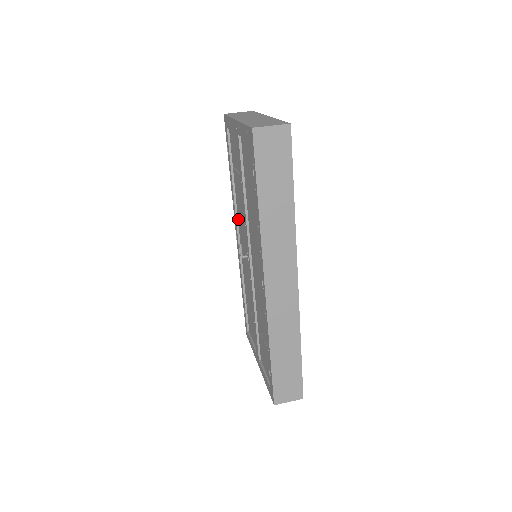
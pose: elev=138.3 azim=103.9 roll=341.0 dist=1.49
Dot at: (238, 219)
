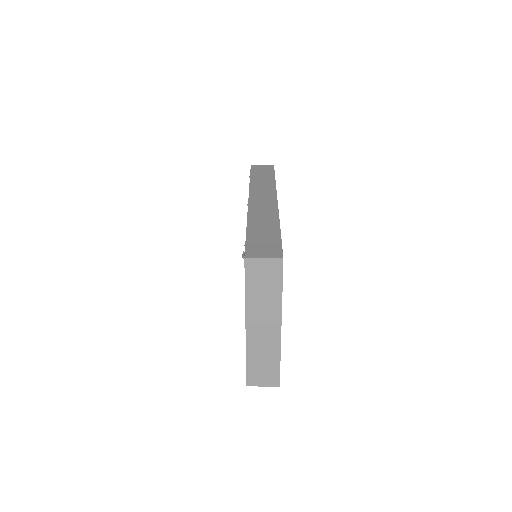
Dot at: occluded
